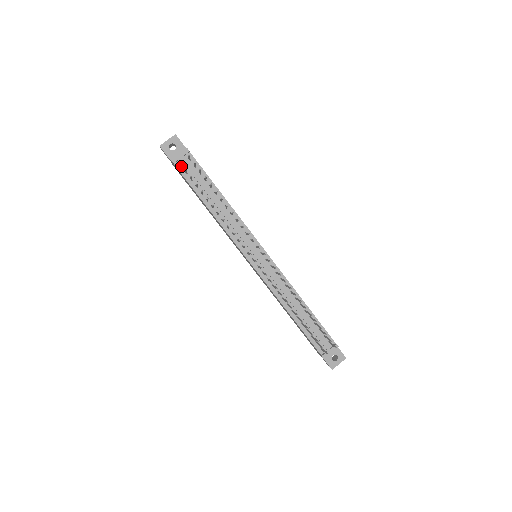
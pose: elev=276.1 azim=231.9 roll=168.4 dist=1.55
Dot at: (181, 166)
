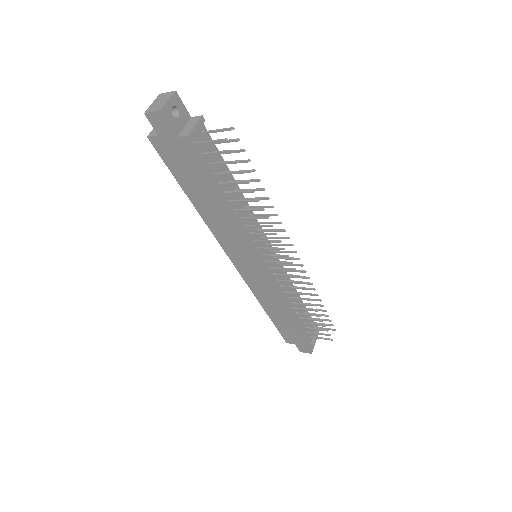
Dot at: (196, 144)
